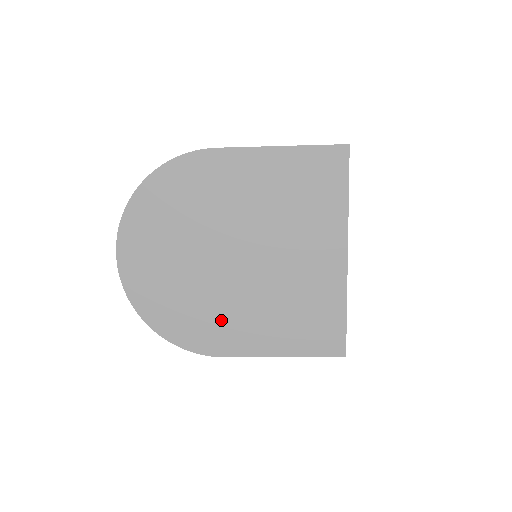
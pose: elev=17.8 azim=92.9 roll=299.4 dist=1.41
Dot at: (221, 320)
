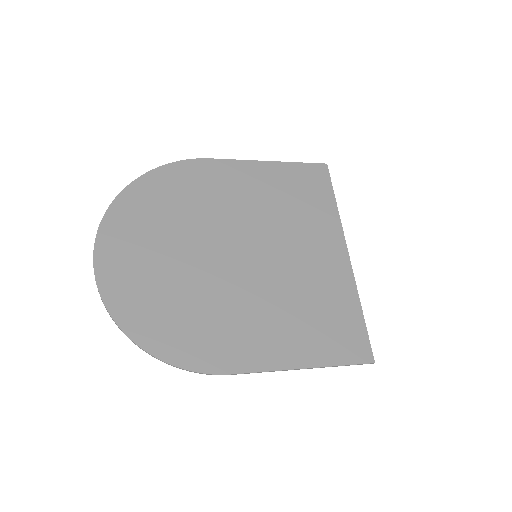
Dot at: (223, 324)
